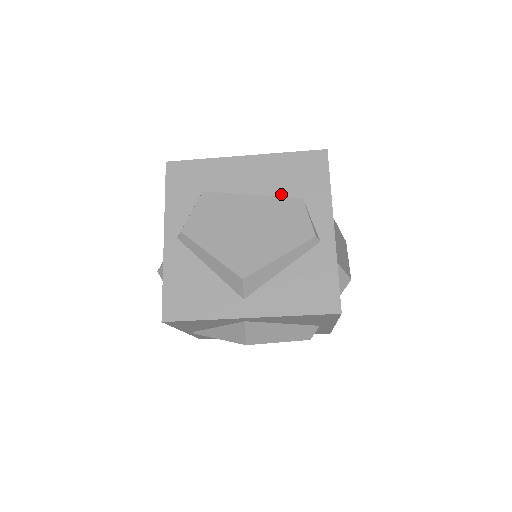
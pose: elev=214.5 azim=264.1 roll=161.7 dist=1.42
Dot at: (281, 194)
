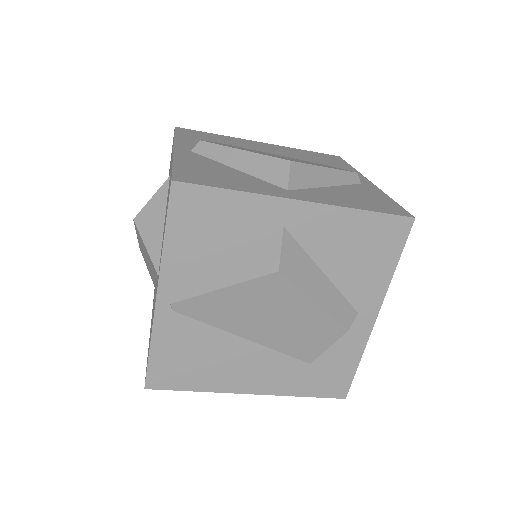
Dot at: (305, 160)
